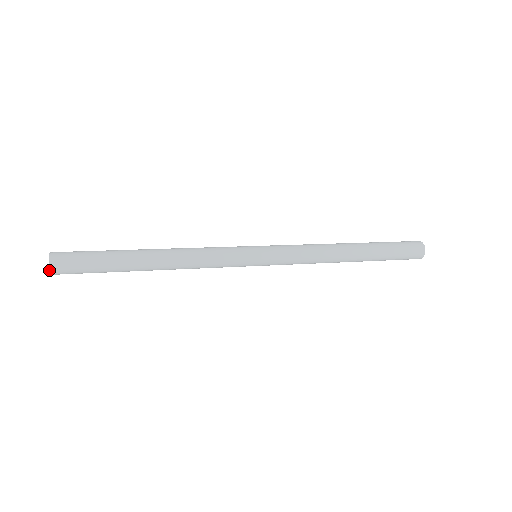
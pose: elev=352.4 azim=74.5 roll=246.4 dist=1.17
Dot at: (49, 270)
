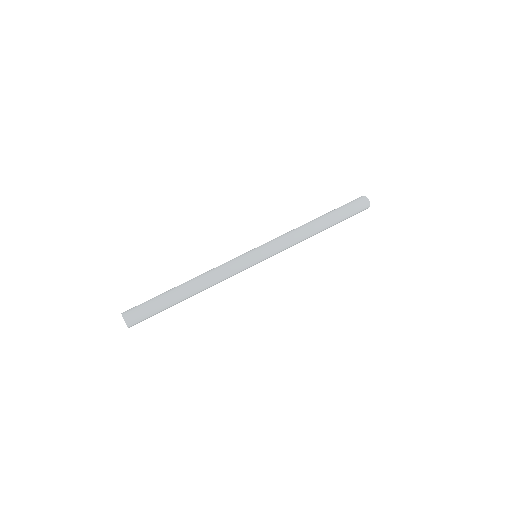
Dot at: occluded
